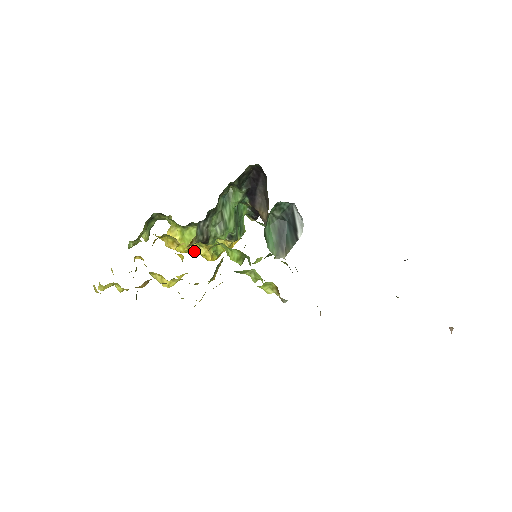
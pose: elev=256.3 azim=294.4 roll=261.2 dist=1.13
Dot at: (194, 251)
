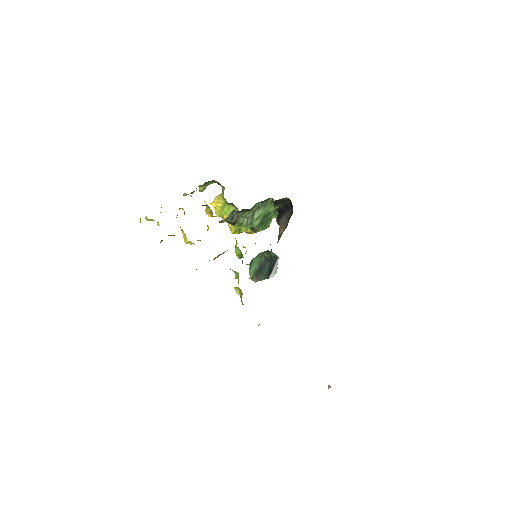
Dot at: occluded
